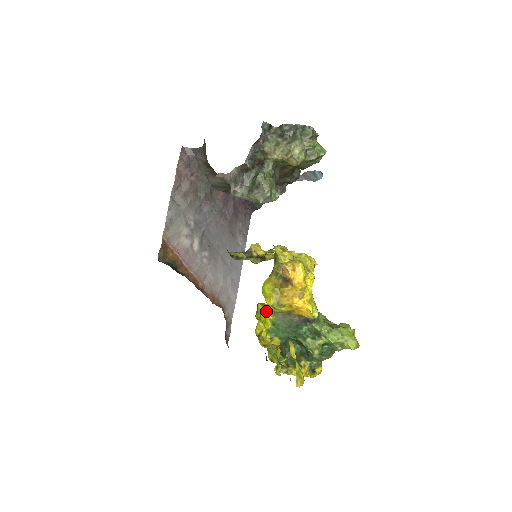
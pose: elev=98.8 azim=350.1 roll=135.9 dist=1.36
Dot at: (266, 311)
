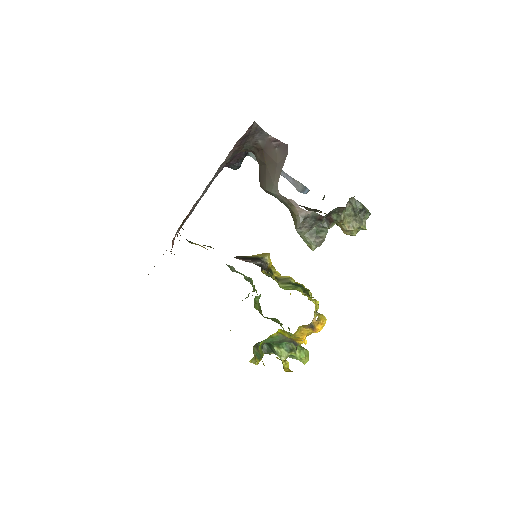
Dot at: (278, 332)
